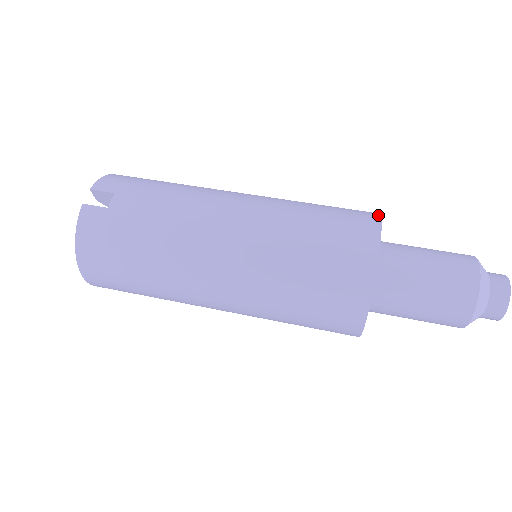
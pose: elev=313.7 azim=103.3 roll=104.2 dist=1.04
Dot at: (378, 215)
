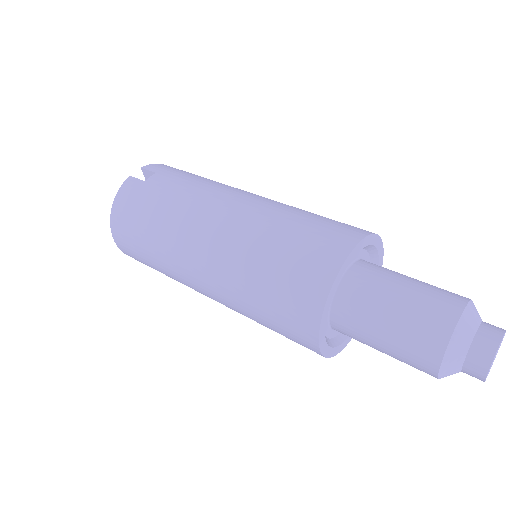
Dot at: (371, 232)
